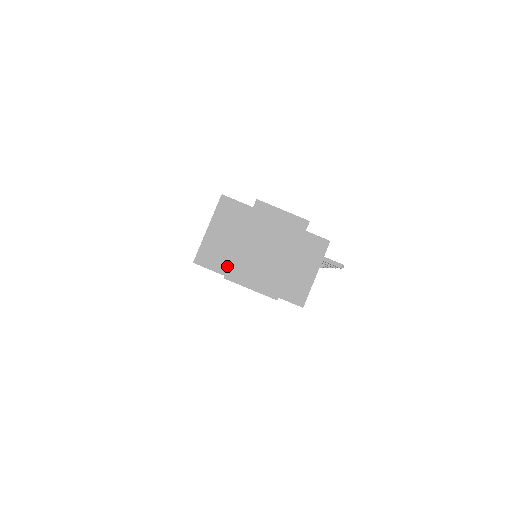
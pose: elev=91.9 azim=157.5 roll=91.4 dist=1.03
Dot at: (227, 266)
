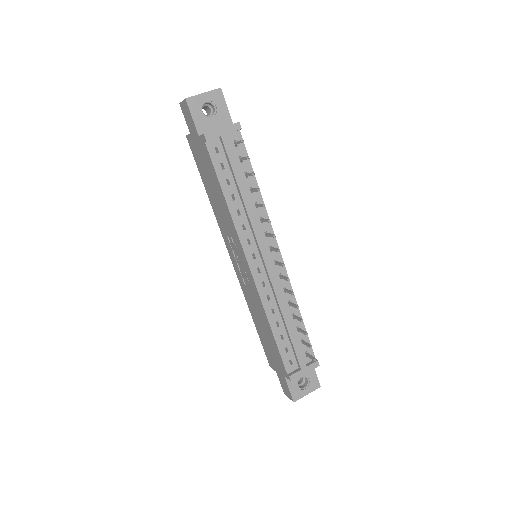
Dot at: occluded
